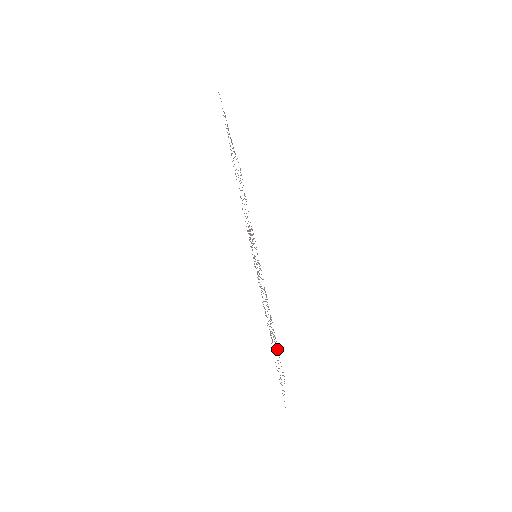
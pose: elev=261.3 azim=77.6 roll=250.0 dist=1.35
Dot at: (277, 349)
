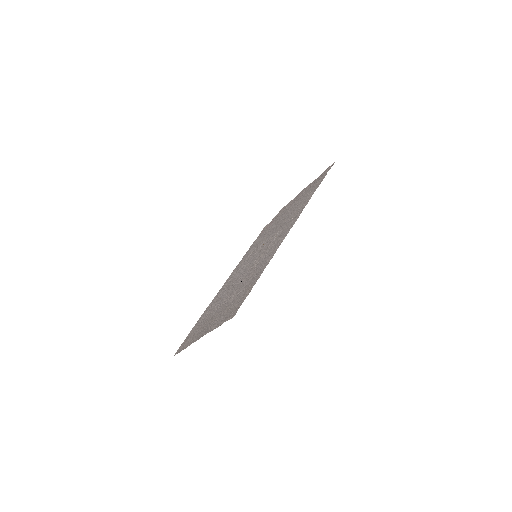
Dot at: (199, 325)
